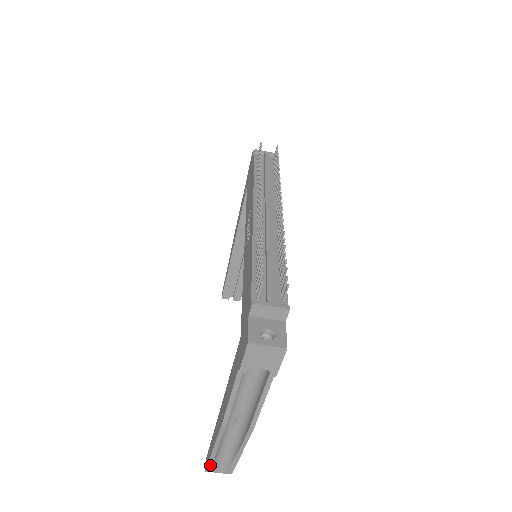
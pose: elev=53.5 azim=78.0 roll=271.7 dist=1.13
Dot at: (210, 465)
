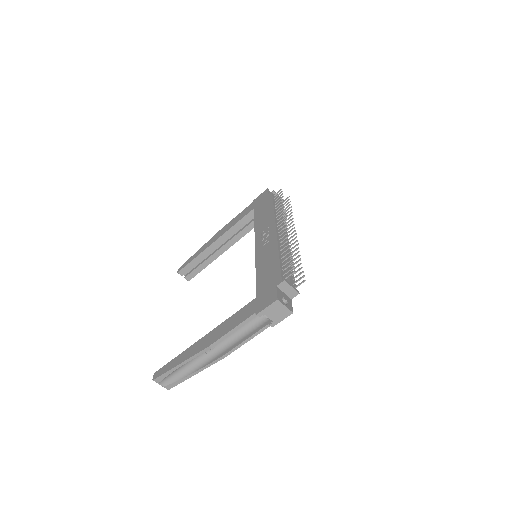
Dot at: (163, 376)
